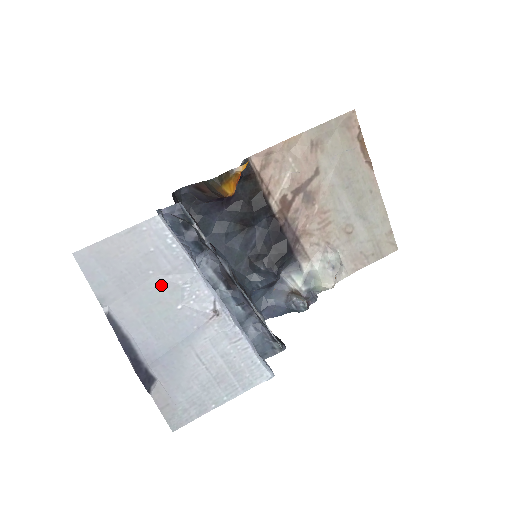
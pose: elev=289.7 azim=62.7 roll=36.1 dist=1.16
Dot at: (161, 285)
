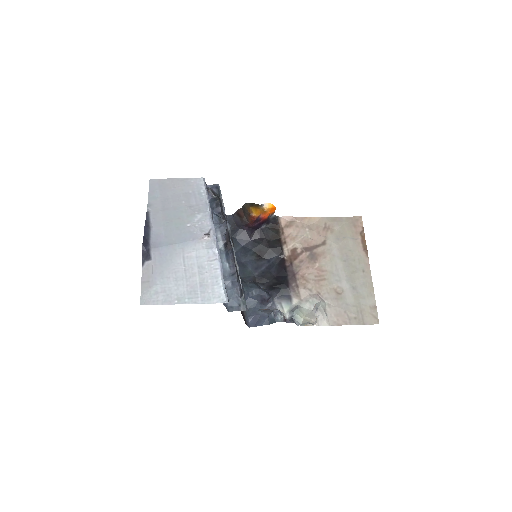
Dot at: (185, 210)
